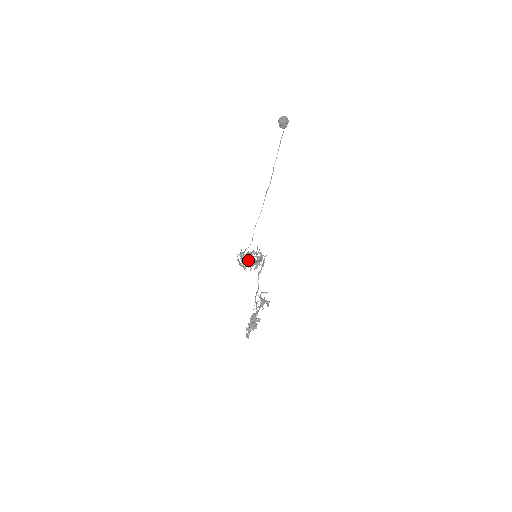
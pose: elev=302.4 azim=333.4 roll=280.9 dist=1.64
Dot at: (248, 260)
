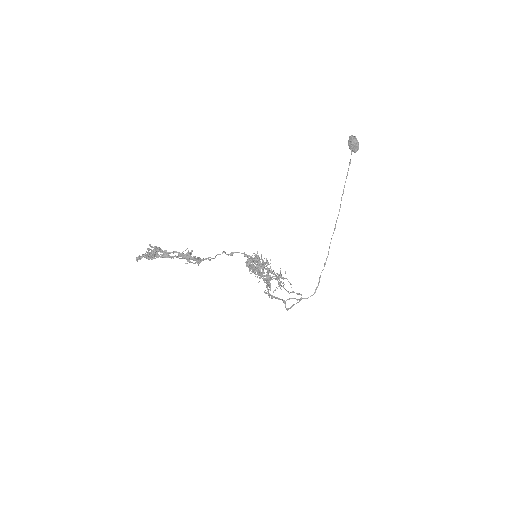
Dot at: (269, 280)
